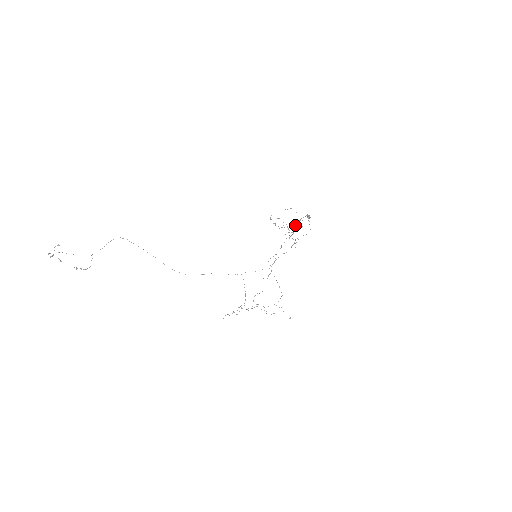
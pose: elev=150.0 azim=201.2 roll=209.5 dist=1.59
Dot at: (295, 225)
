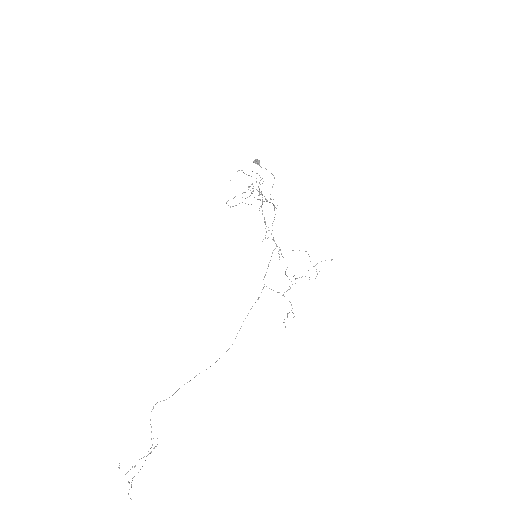
Dot at: occluded
